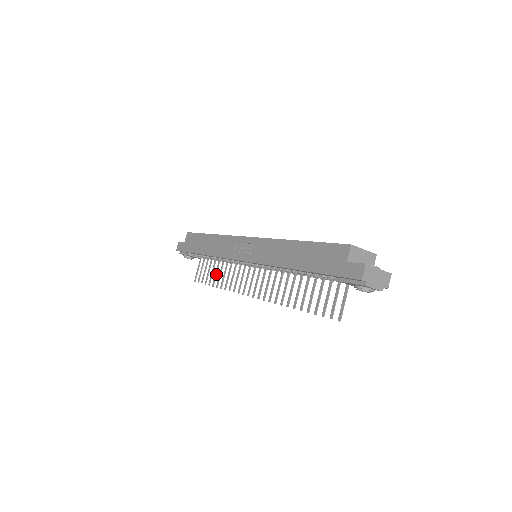
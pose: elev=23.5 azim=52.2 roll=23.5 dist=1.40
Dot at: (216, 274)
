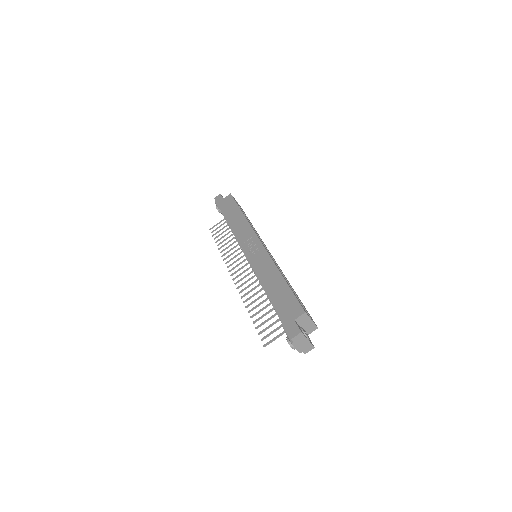
Dot at: (225, 240)
